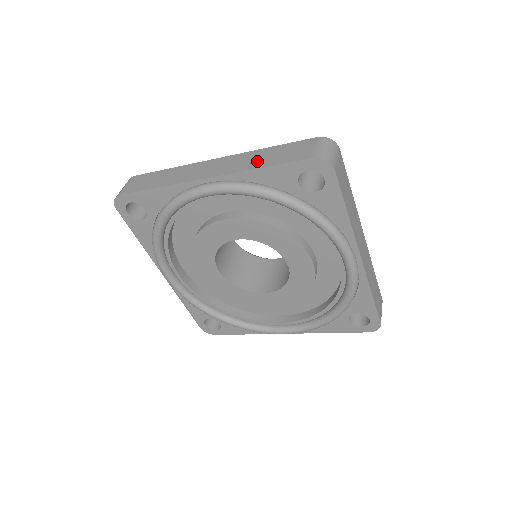
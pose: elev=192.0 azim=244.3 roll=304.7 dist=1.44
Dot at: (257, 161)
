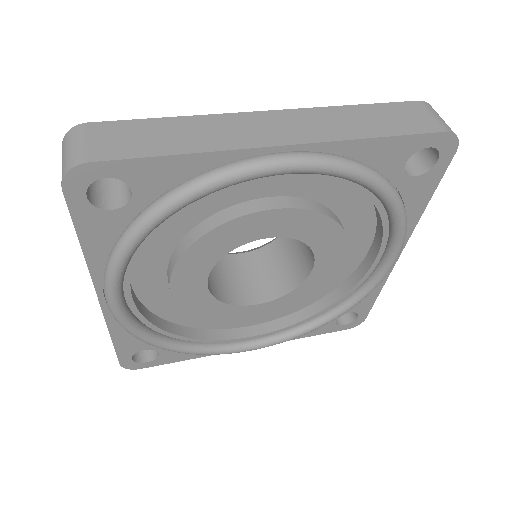
Dot at: (358, 125)
